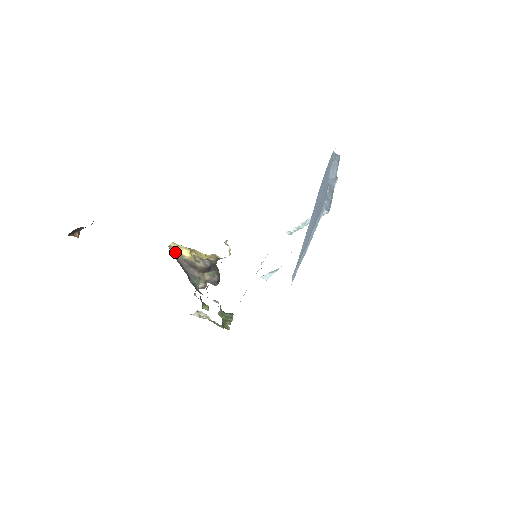
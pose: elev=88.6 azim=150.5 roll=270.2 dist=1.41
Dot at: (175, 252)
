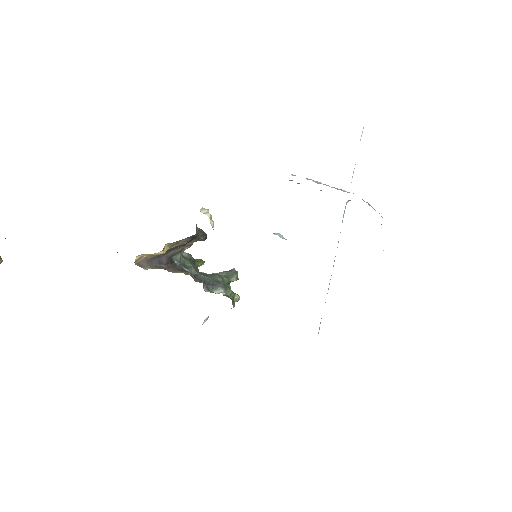
Dot at: (144, 258)
